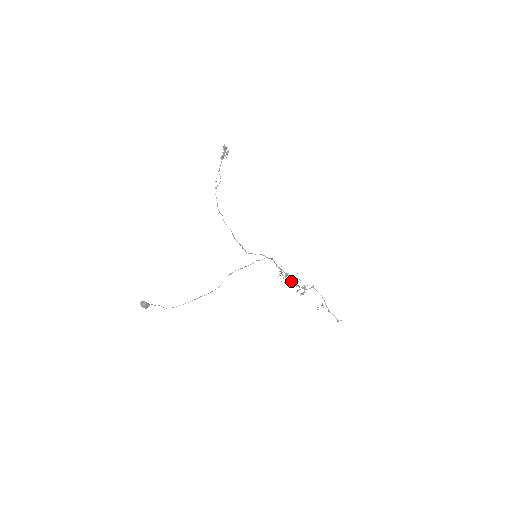
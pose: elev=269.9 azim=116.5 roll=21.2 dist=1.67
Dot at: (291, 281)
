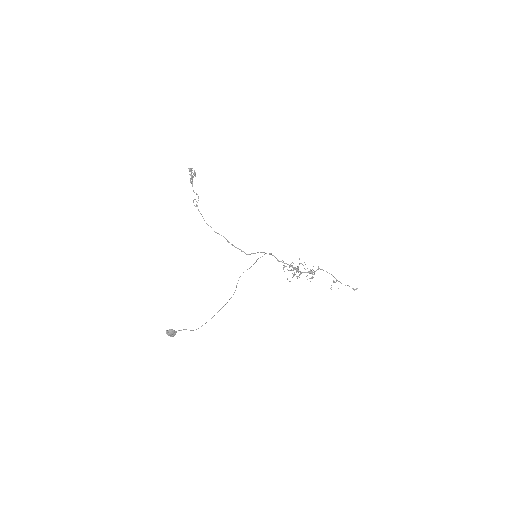
Dot at: (296, 270)
